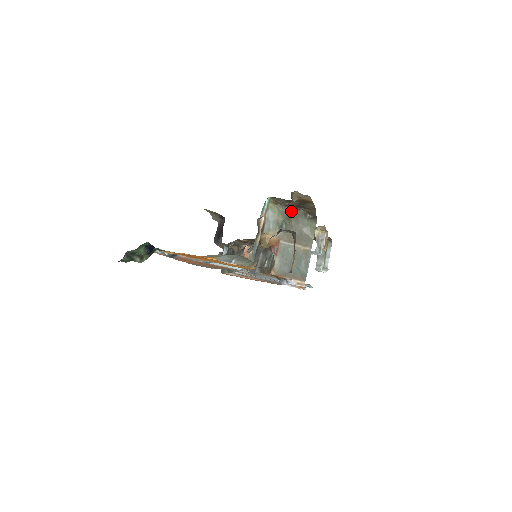
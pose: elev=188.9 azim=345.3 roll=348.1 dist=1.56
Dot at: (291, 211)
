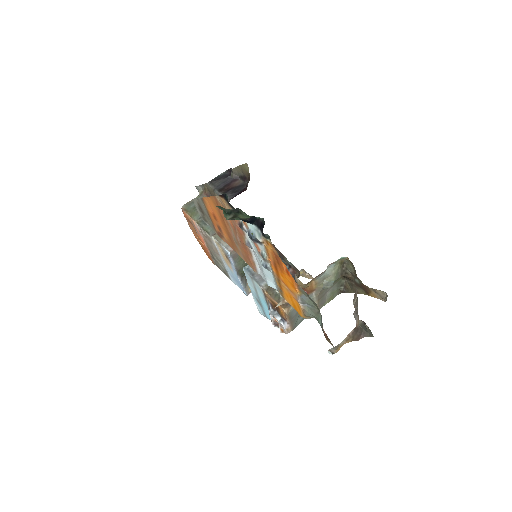
Dot at: (341, 276)
